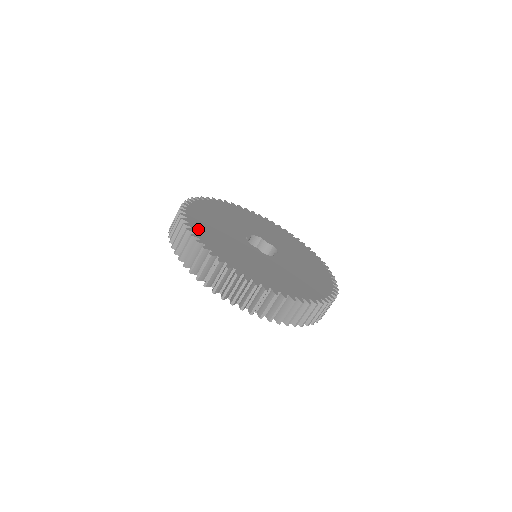
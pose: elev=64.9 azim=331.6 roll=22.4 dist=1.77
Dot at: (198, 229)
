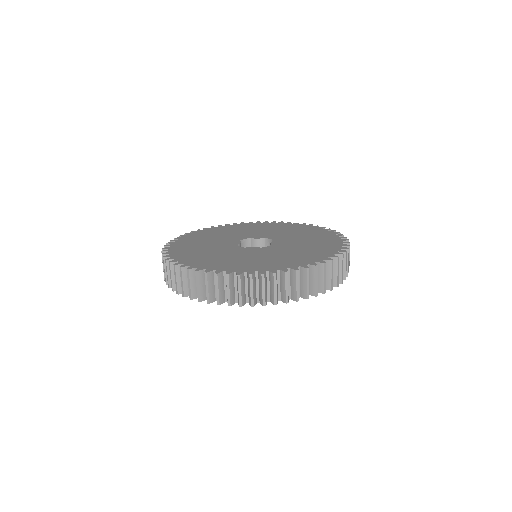
Dot at: (190, 262)
